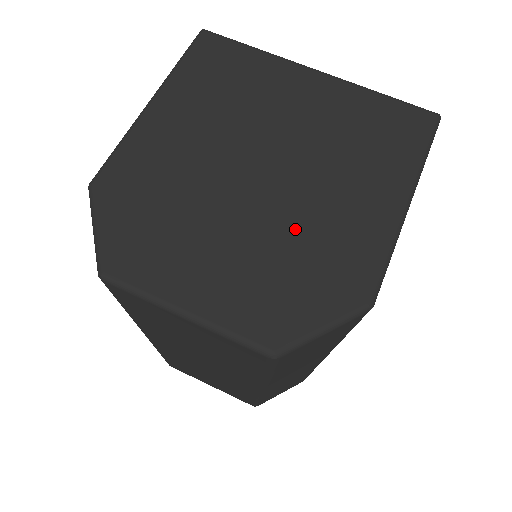
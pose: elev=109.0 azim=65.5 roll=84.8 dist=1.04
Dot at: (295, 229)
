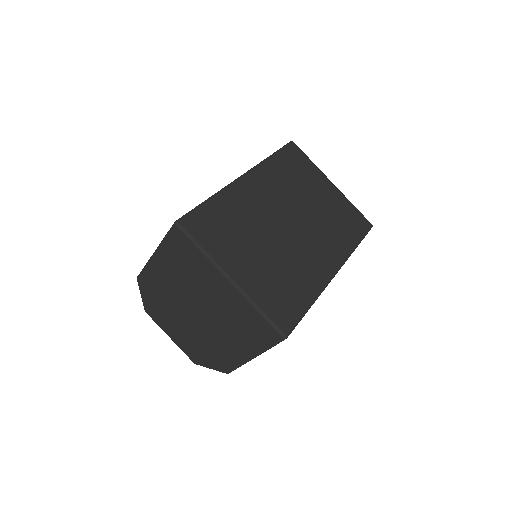
Dot at: (206, 339)
